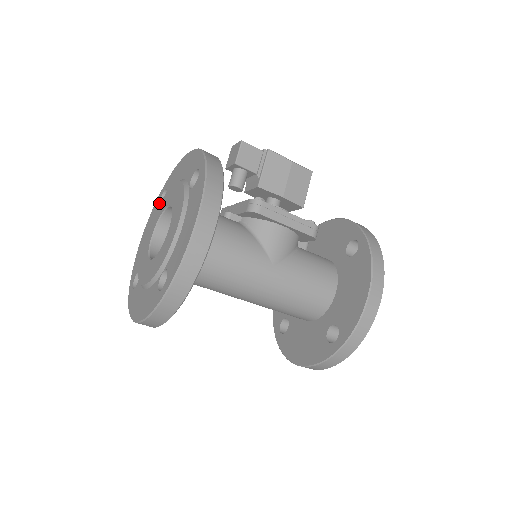
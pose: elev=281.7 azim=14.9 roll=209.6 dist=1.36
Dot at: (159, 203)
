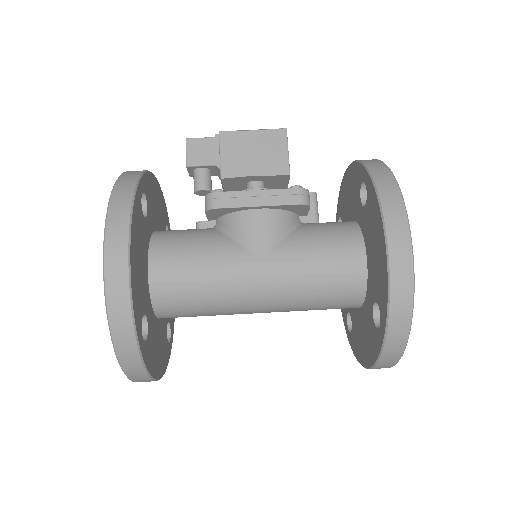
Dot at: occluded
